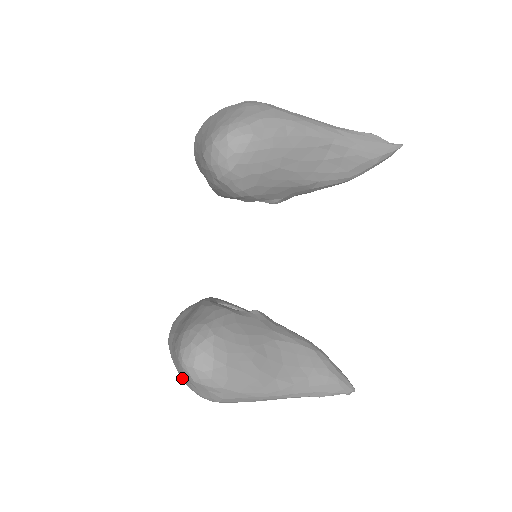
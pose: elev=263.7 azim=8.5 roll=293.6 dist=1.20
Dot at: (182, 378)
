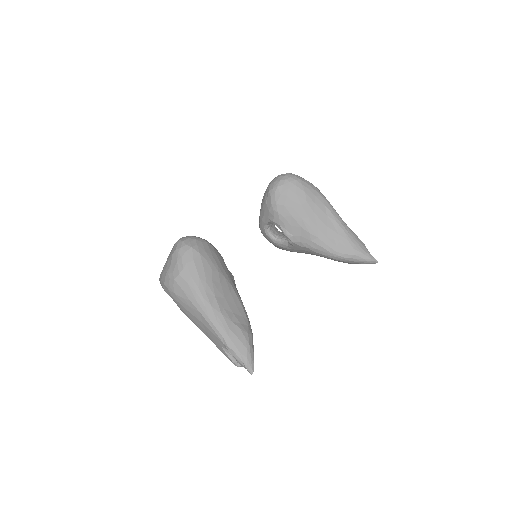
Dot at: (164, 266)
